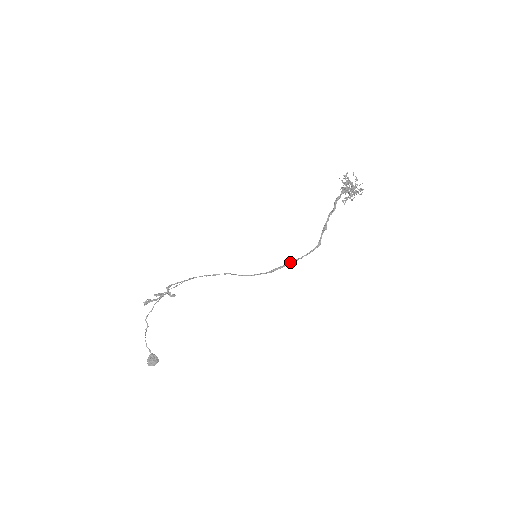
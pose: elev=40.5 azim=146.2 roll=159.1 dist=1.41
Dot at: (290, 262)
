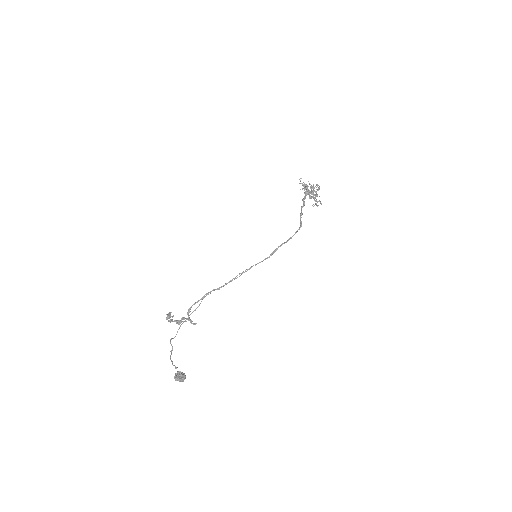
Dot at: (283, 243)
